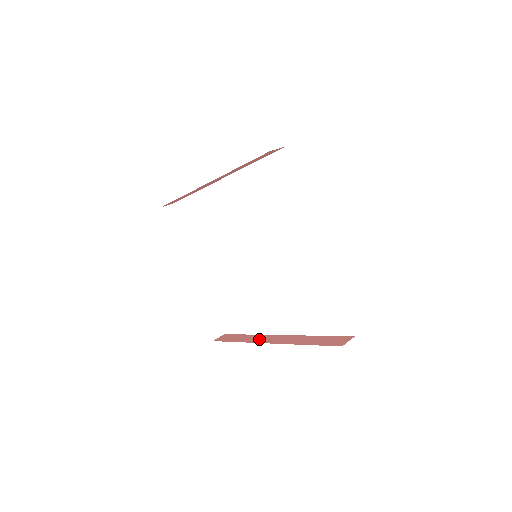
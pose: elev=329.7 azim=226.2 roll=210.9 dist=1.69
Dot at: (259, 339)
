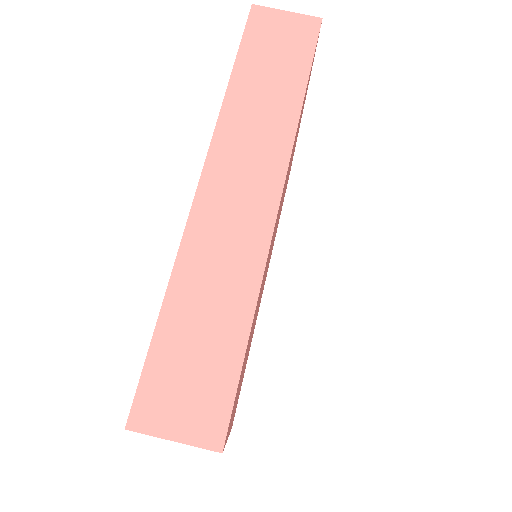
Dot at: occluded
